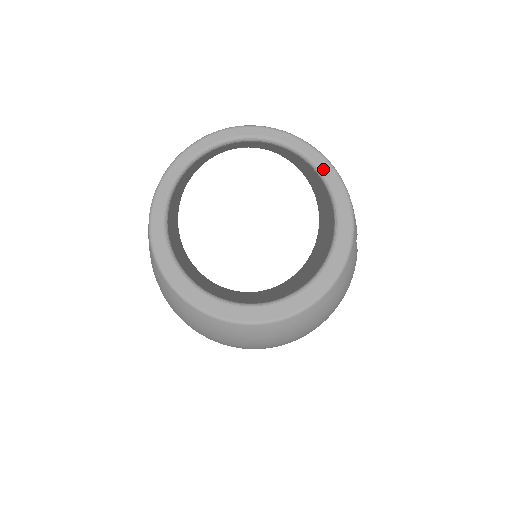
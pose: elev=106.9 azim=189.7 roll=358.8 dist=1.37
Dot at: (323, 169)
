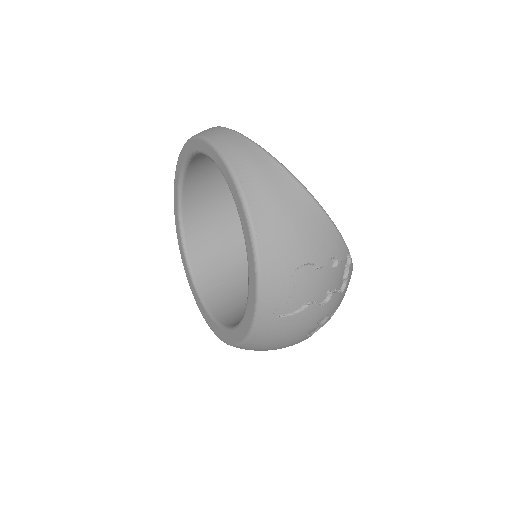
Dot at: (243, 226)
